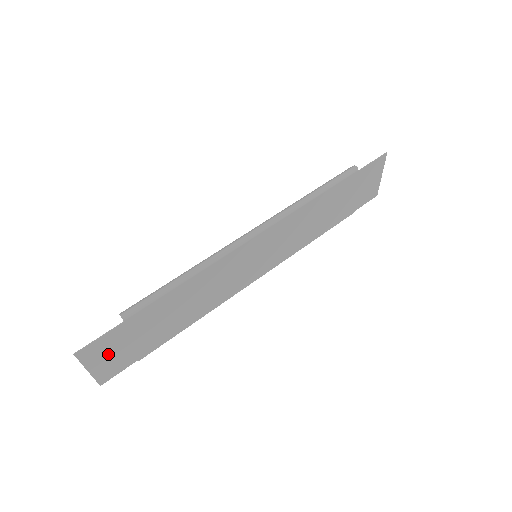
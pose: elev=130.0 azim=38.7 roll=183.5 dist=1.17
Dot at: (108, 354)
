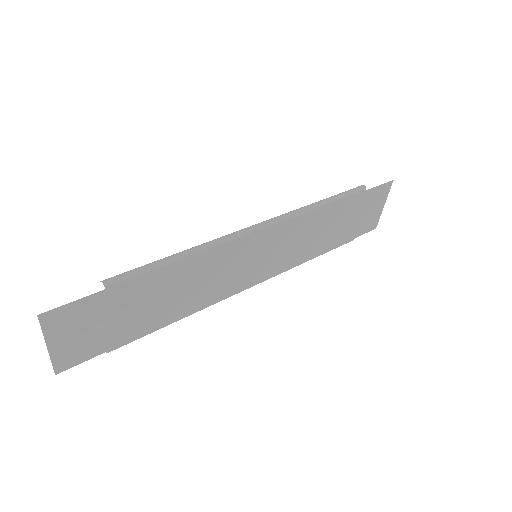
Dot at: (76, 330)
